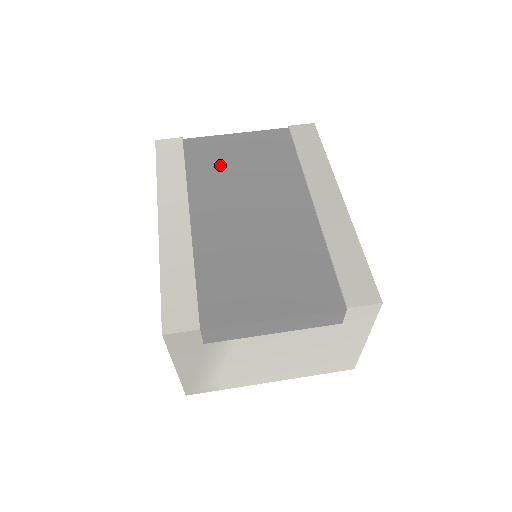
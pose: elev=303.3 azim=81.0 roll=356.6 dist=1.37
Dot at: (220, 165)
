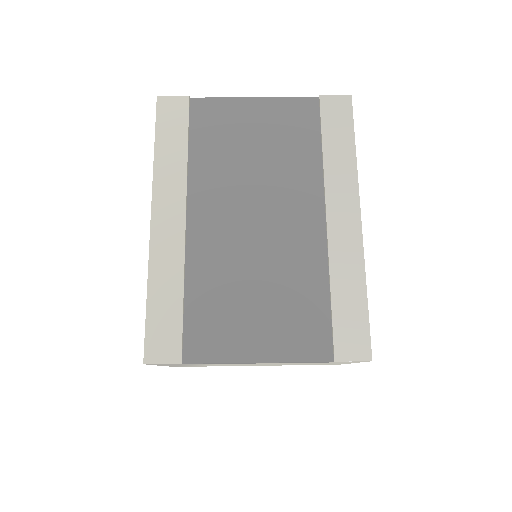
Dot at: (229, 146)
